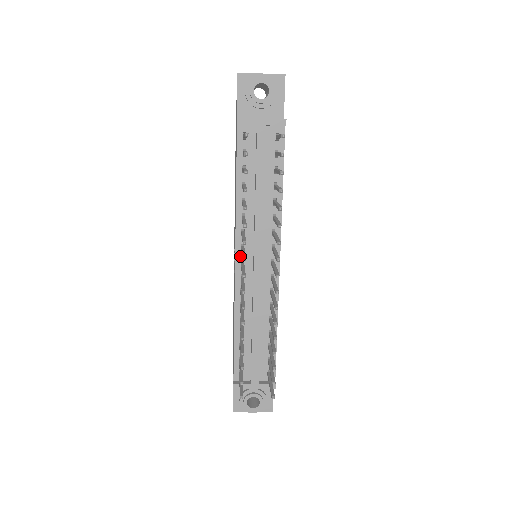
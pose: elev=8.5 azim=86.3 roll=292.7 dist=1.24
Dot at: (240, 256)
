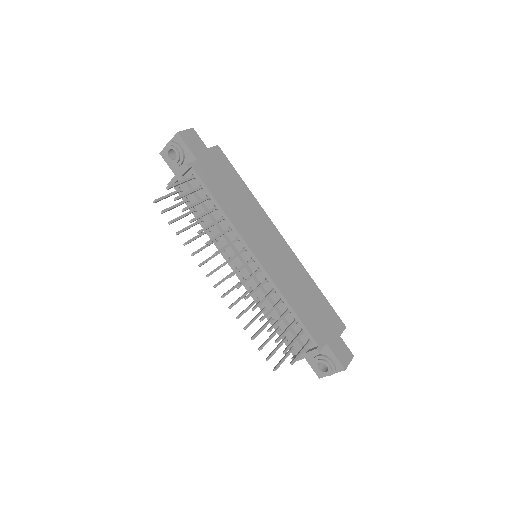
Dot at: (233, 266)
